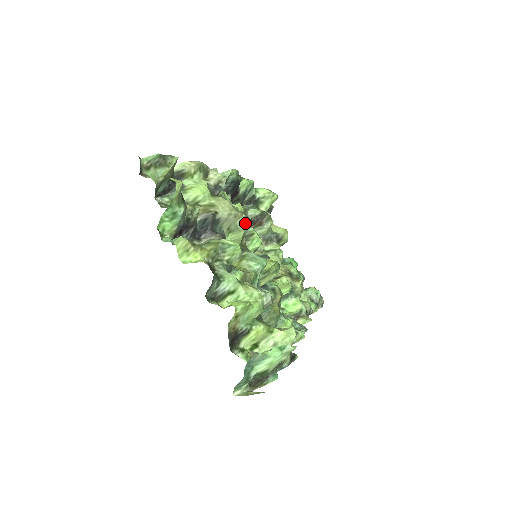
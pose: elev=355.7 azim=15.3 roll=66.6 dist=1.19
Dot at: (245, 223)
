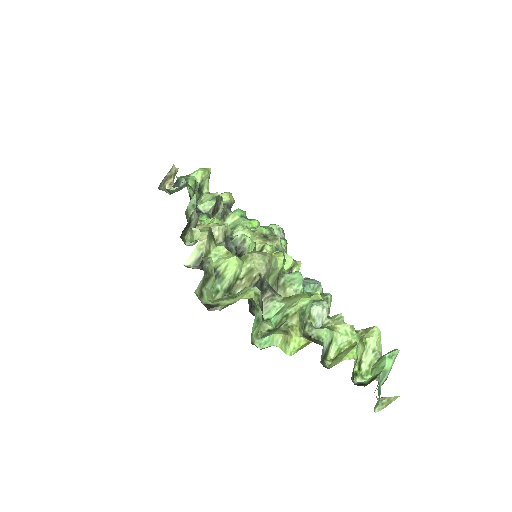
Dot at: occluded
